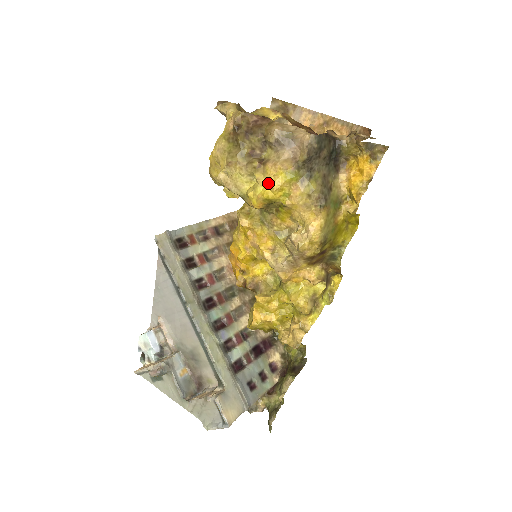
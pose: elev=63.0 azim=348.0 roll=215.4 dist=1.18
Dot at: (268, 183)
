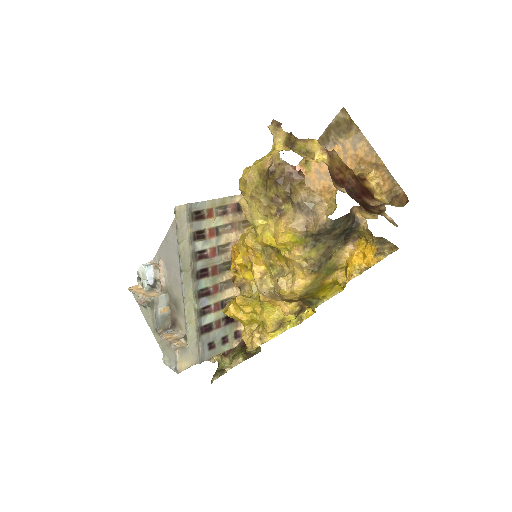
Dot at: (275, 234)
